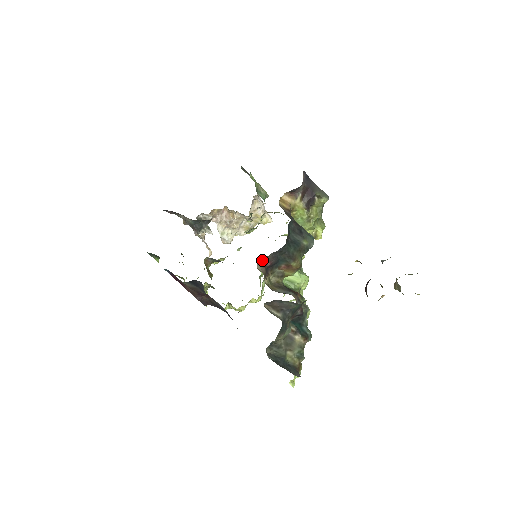
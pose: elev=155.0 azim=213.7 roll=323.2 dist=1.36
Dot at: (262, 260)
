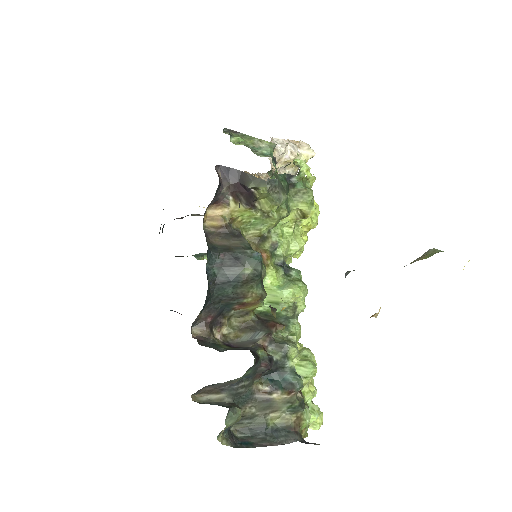
Dot at: (195, 322)
